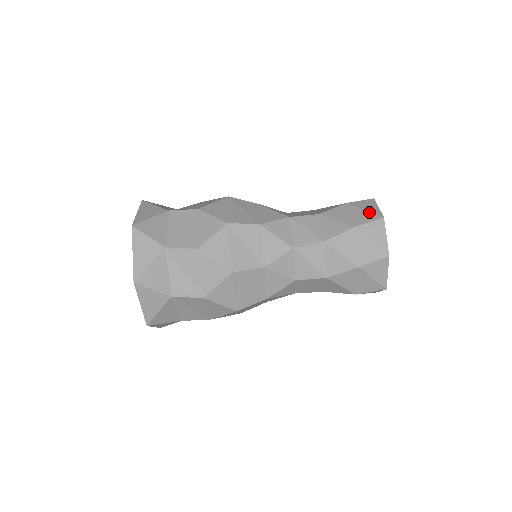
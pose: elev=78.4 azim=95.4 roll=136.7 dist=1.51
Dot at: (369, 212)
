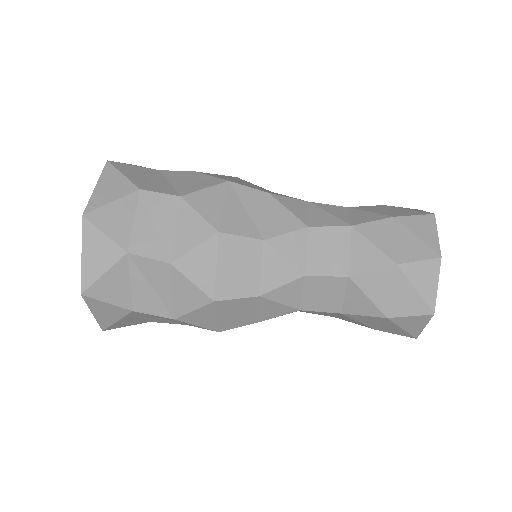
Dot at: (414, 210)
